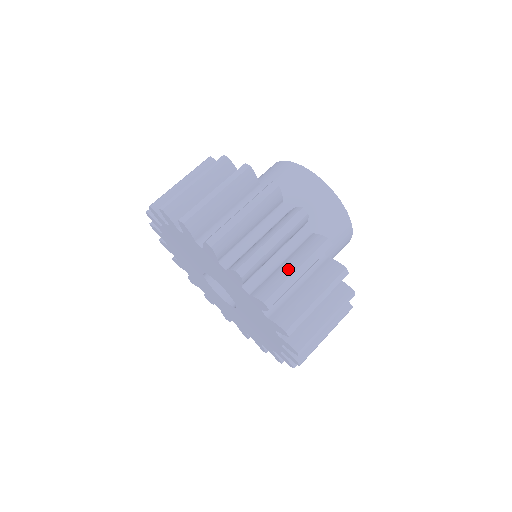
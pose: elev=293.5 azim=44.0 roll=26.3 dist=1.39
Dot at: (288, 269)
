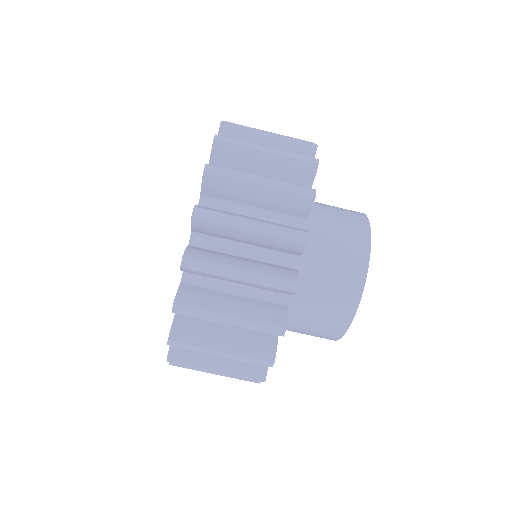
Dot at: (227, 306)
